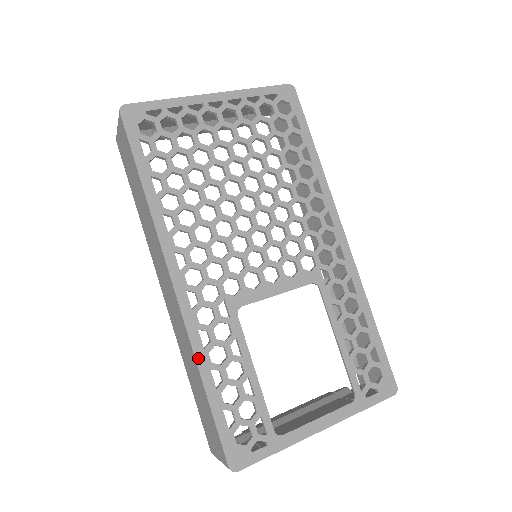
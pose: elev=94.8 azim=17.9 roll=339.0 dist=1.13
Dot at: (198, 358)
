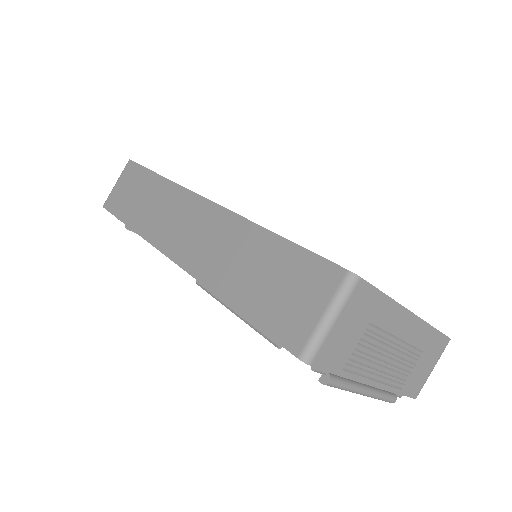
Dot at: (255, 223)
